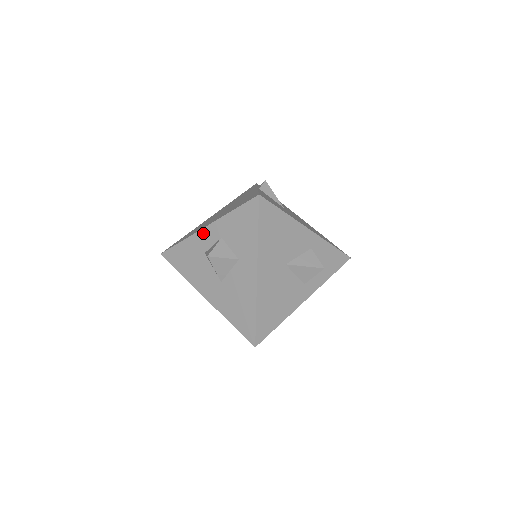
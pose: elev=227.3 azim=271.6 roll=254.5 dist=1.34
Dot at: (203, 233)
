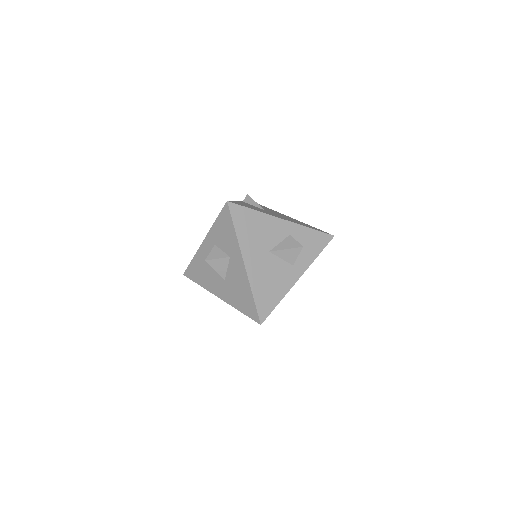
Dot at: (203, 246)
